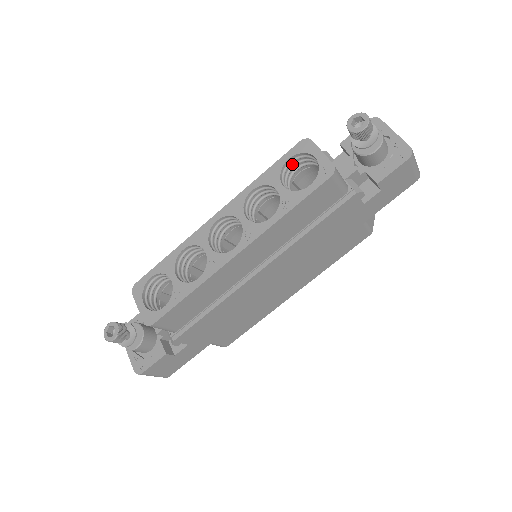
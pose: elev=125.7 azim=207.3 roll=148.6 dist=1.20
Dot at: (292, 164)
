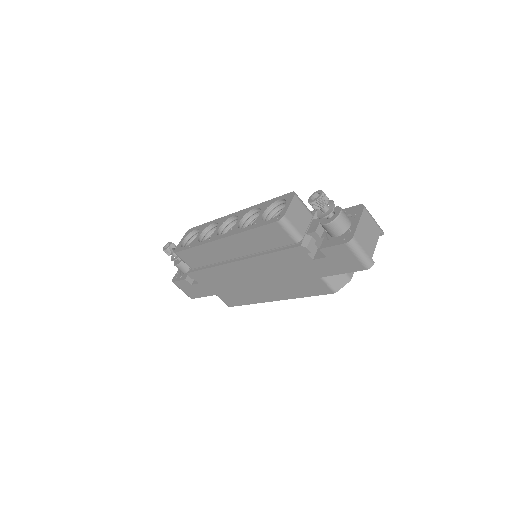
Dot at: (283, 205)
